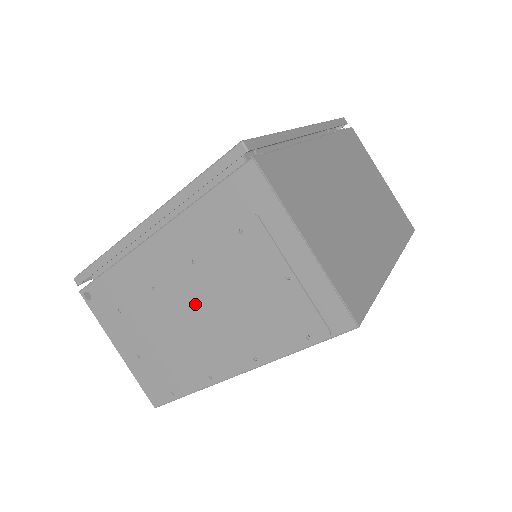
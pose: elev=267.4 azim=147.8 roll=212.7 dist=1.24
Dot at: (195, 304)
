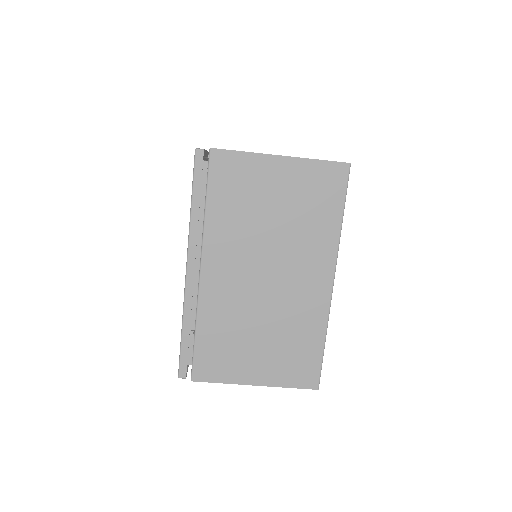
Dot at: occluded
